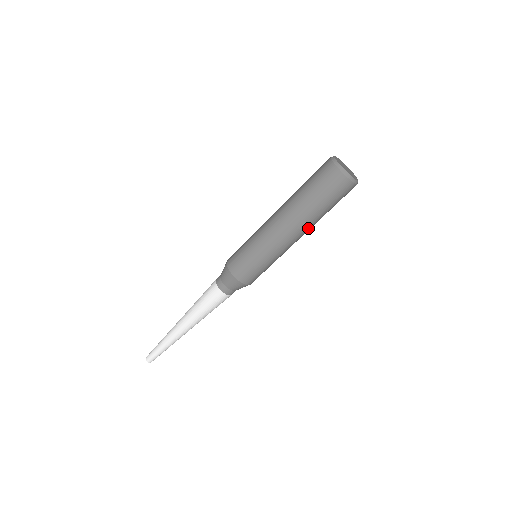
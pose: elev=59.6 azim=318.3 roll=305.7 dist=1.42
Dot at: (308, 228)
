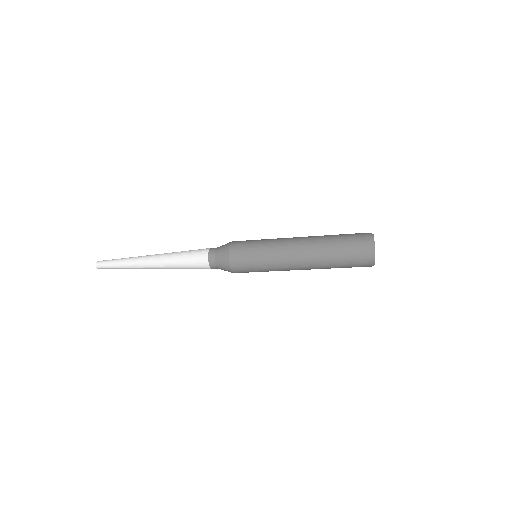
Dot at: occluded
